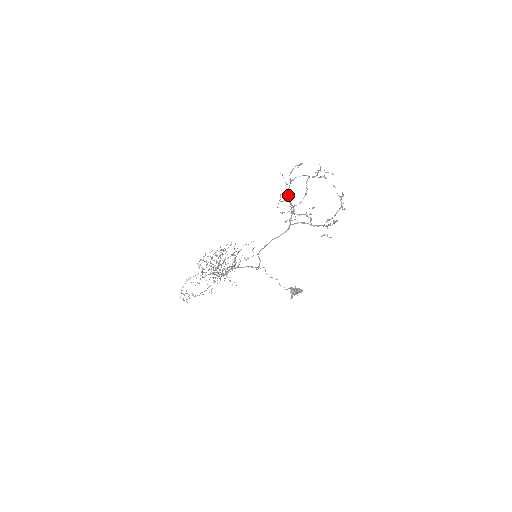
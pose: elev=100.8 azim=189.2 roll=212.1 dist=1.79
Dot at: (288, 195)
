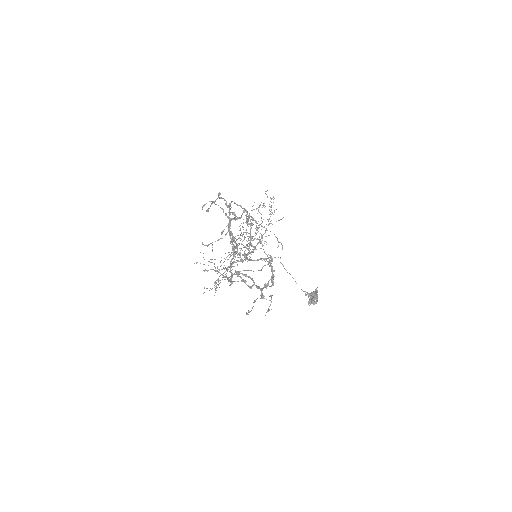
Dot at: occluded
